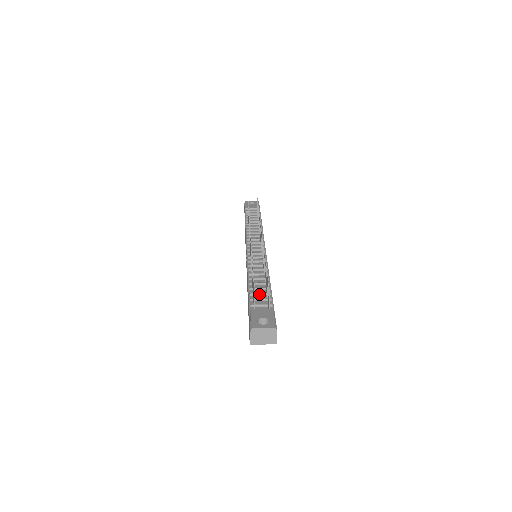
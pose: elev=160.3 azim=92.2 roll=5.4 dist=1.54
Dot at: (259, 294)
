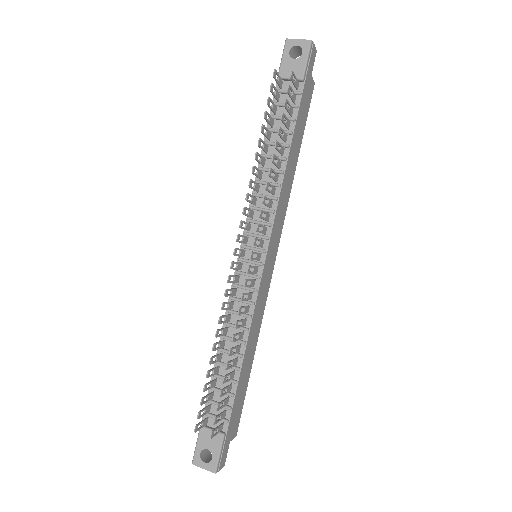
Dot at: (219, 392)
